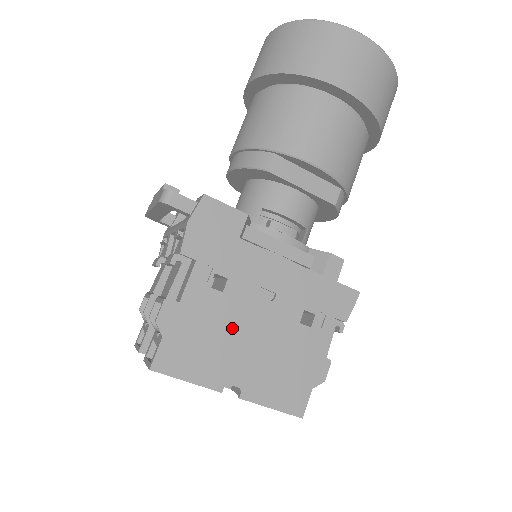
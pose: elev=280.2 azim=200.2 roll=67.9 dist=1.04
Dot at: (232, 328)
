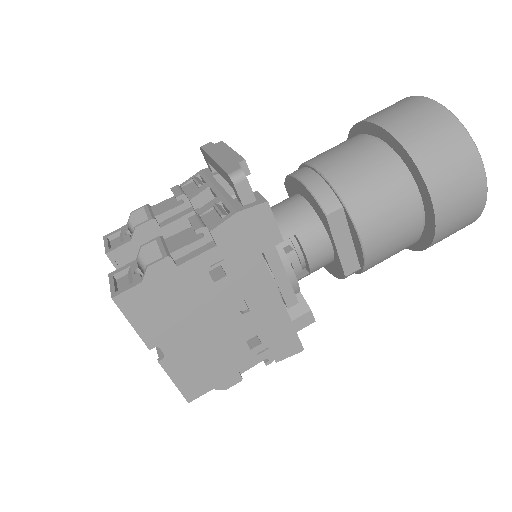
Dot at: (197, 312)
